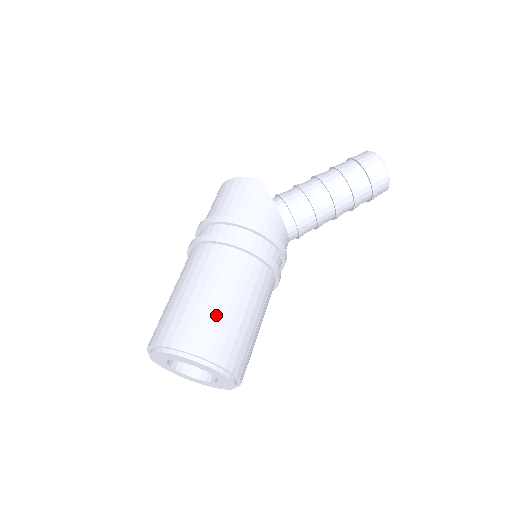
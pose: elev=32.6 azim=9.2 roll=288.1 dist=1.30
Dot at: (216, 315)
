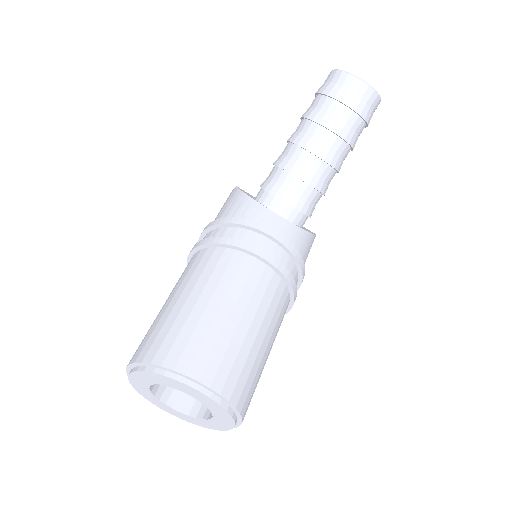
Dot at: (163, 316)
